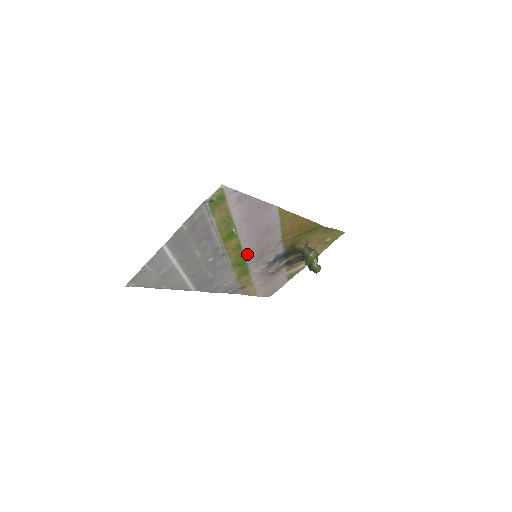
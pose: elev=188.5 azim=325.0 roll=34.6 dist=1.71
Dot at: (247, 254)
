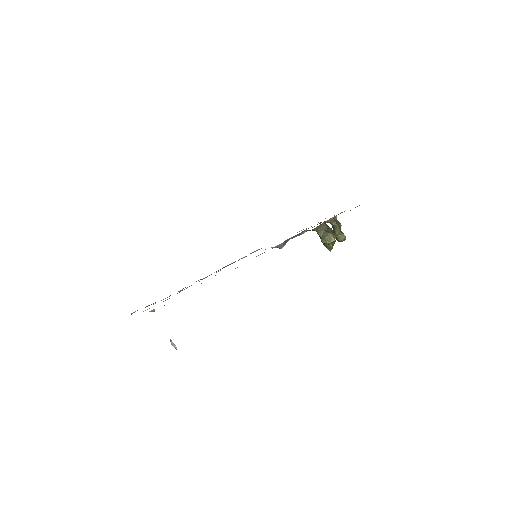
Dot at: occluded
